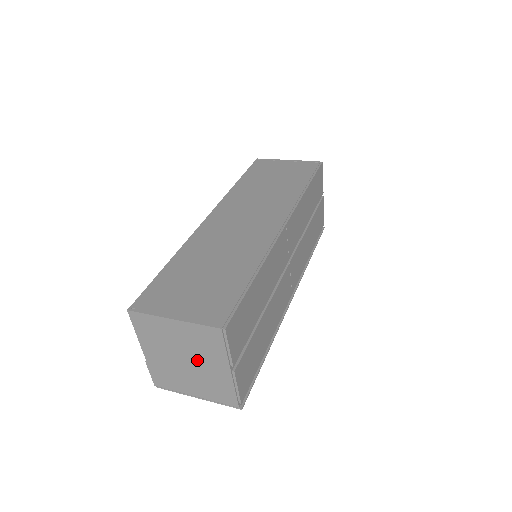
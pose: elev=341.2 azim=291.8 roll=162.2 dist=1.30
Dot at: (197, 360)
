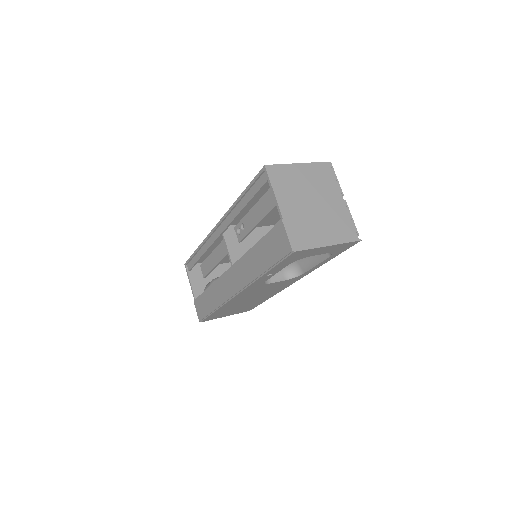
Dot at: (321, 198)
